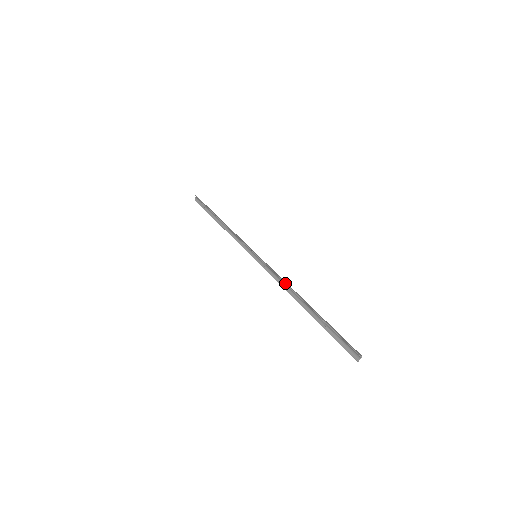
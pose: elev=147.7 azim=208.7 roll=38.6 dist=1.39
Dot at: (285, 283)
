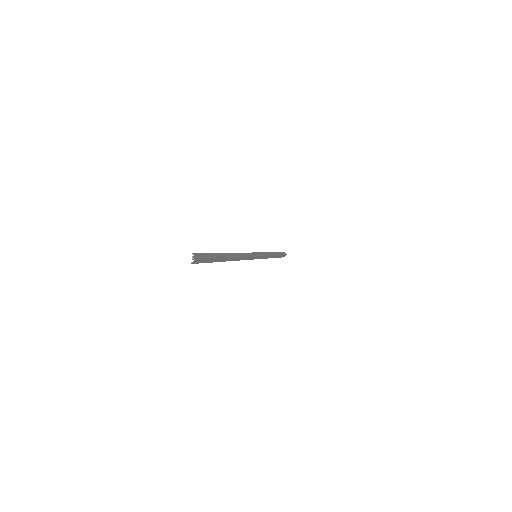
Dot at: occluded
